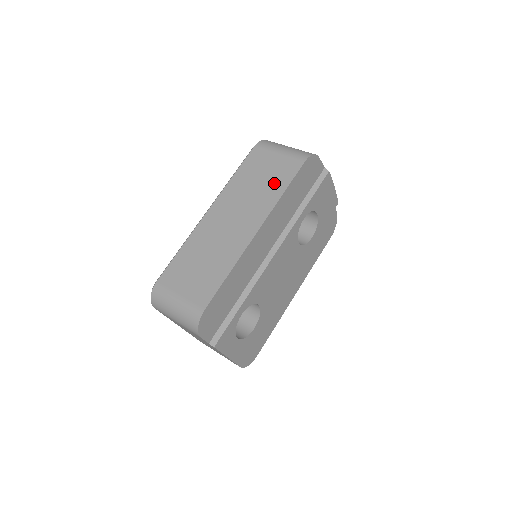
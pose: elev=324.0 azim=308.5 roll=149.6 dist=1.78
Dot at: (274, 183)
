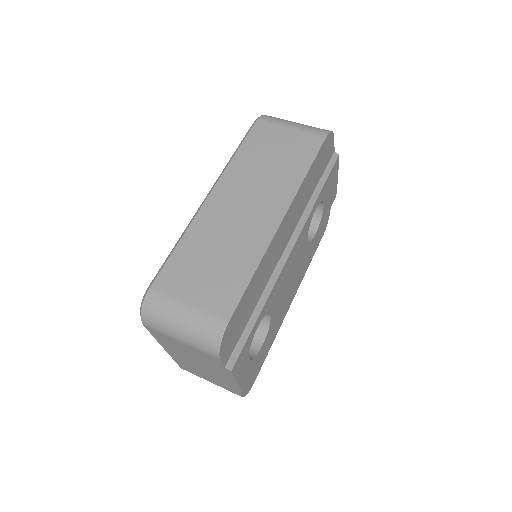
Dot at: (292, 162)
